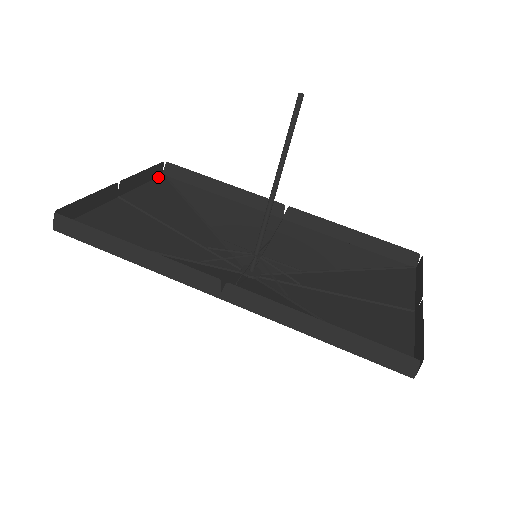
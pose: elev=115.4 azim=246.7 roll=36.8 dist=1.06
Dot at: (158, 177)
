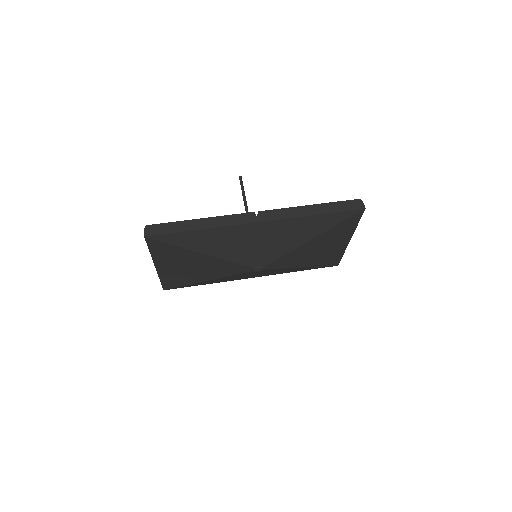
Dot at: (163, 288)
